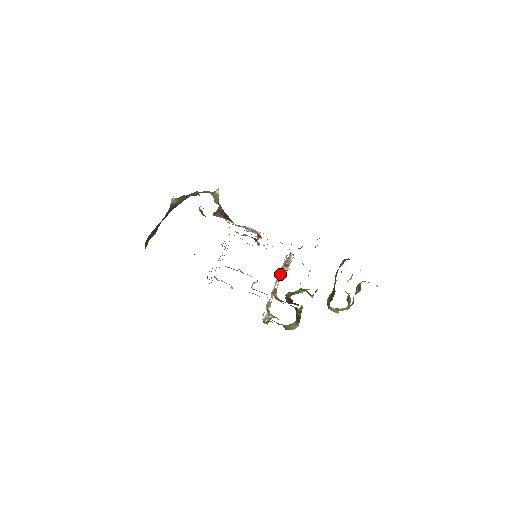
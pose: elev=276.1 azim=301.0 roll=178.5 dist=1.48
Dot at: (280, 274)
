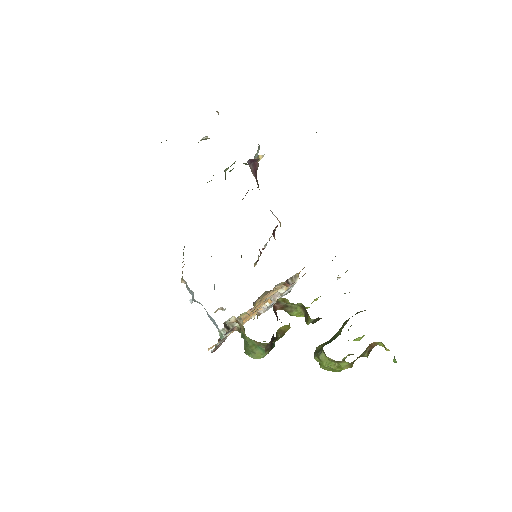
Dot at: occluded
